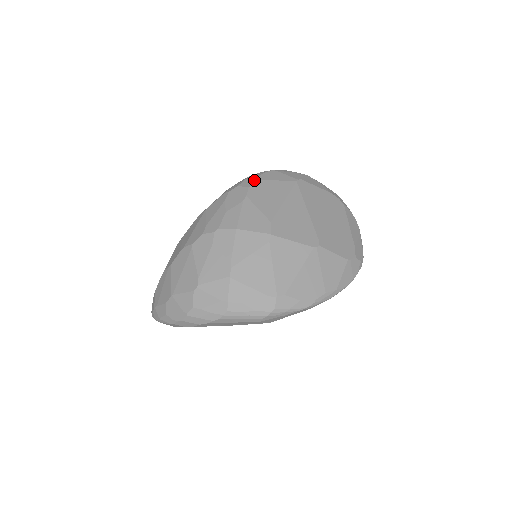
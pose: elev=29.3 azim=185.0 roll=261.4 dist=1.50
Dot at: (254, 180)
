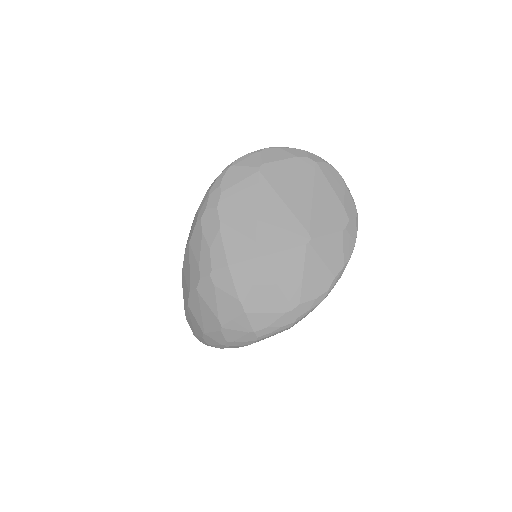
Dot at: (218, 194)
